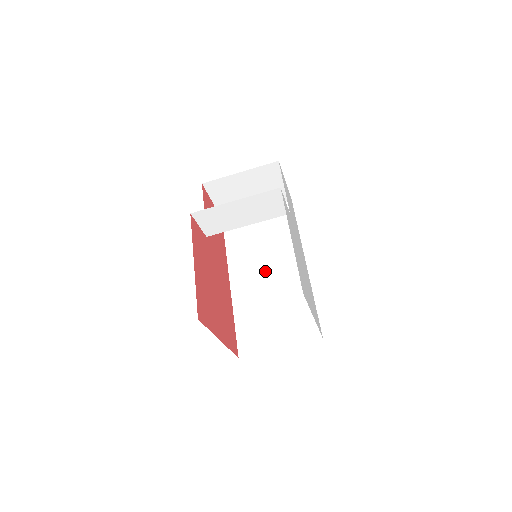
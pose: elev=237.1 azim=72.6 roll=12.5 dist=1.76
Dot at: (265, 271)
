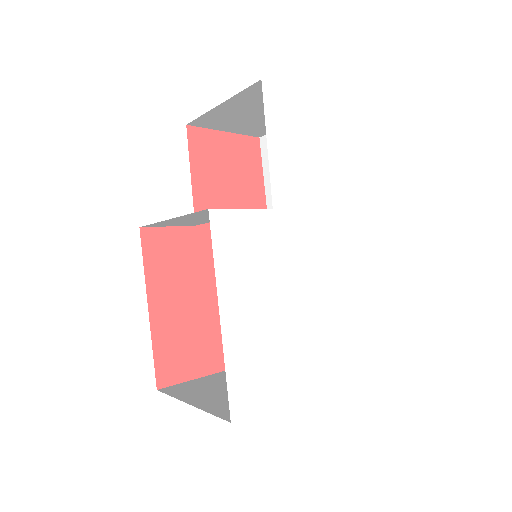
Dot at: occluded
